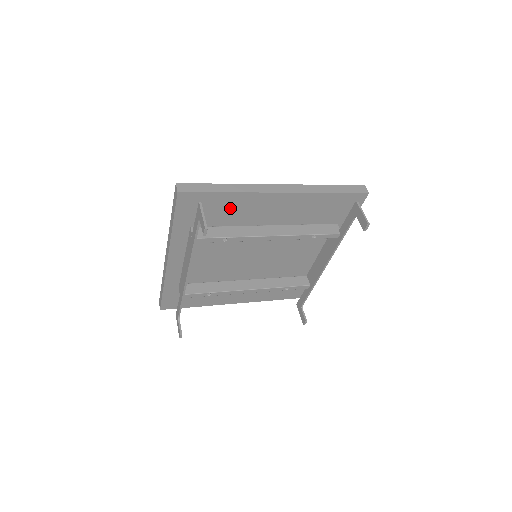
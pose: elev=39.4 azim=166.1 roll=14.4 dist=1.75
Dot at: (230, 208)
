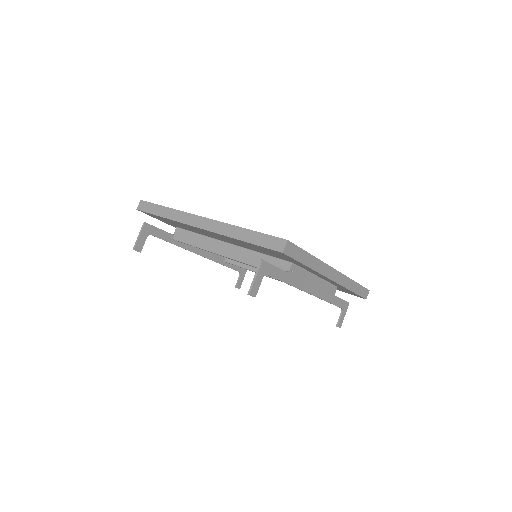
Dot at: (182, 225)
